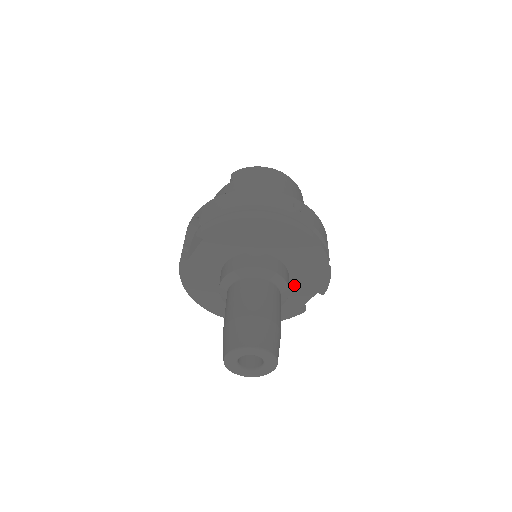
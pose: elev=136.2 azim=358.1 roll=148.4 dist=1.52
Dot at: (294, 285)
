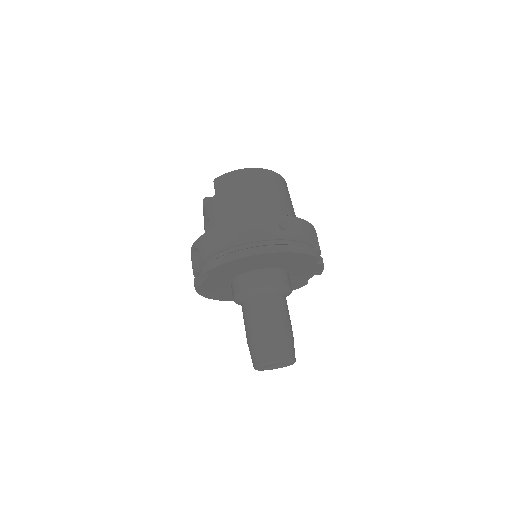
Dot at: (294, 276)
